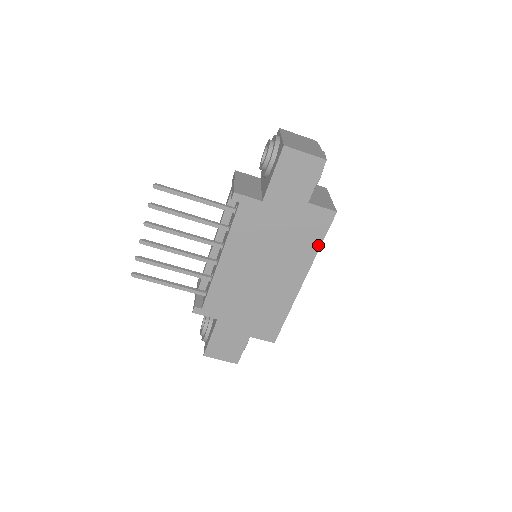
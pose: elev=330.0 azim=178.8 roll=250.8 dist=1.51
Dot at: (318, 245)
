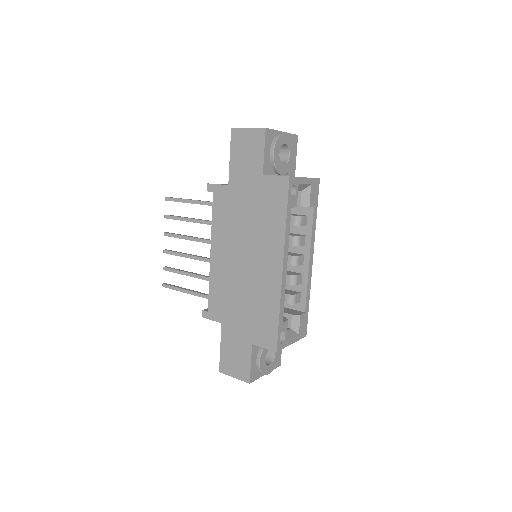
Dot at: (284, 218)
